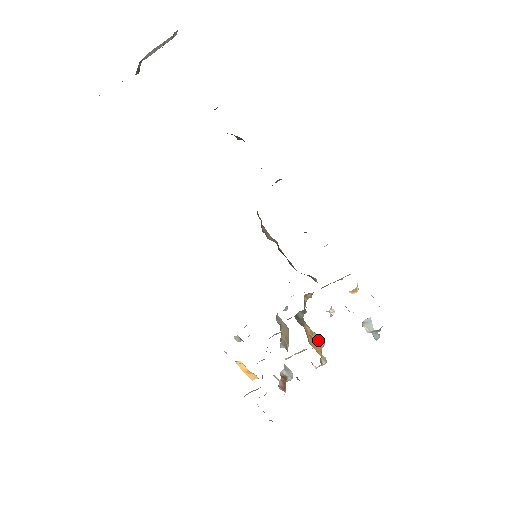
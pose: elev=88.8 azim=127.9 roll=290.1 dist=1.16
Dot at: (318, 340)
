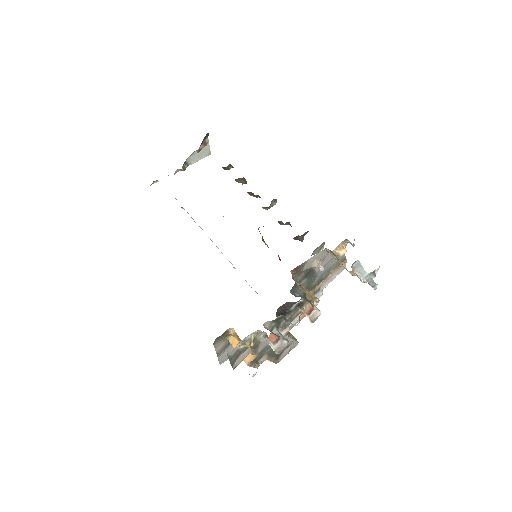
Dot at: (310, 294)
